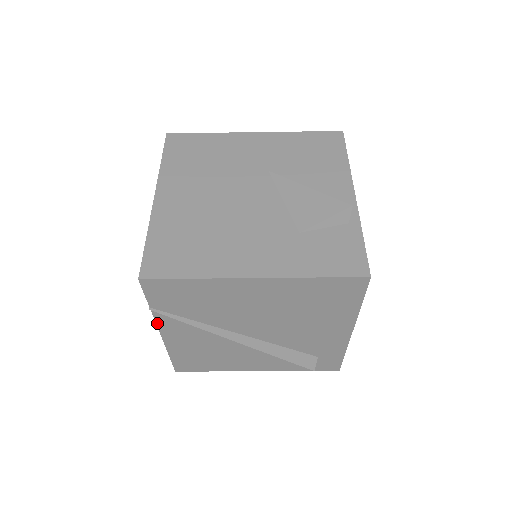
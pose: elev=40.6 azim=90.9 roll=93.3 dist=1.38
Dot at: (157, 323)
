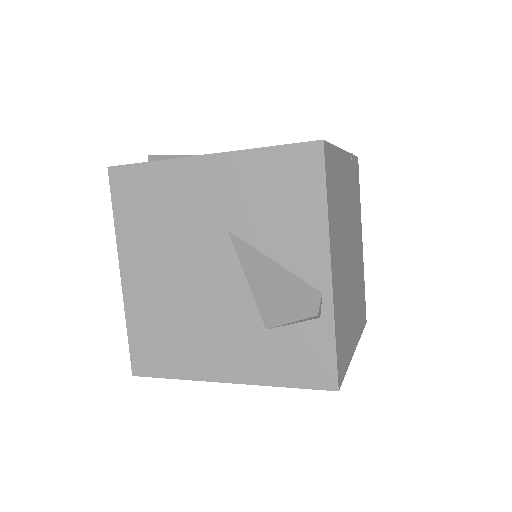
Dot at: occluded
